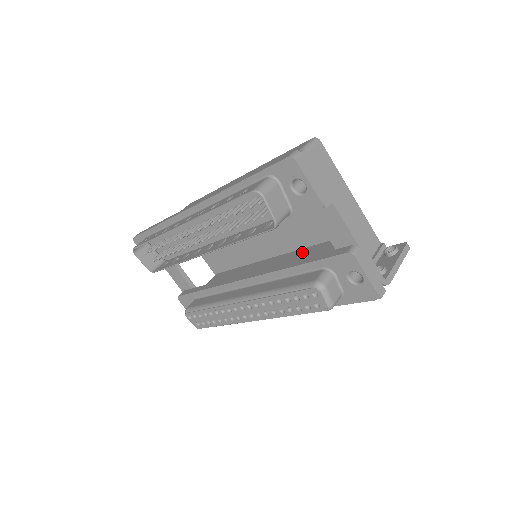
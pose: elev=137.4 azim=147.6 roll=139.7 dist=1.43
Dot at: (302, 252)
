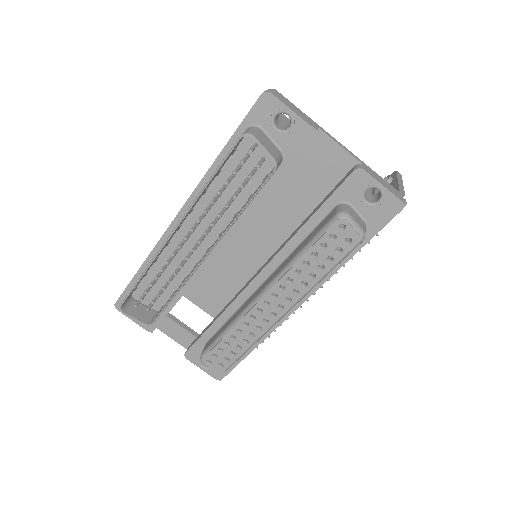
Dot at: occluded
